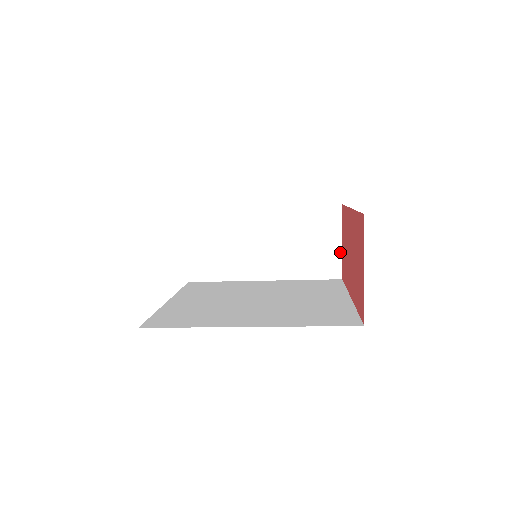
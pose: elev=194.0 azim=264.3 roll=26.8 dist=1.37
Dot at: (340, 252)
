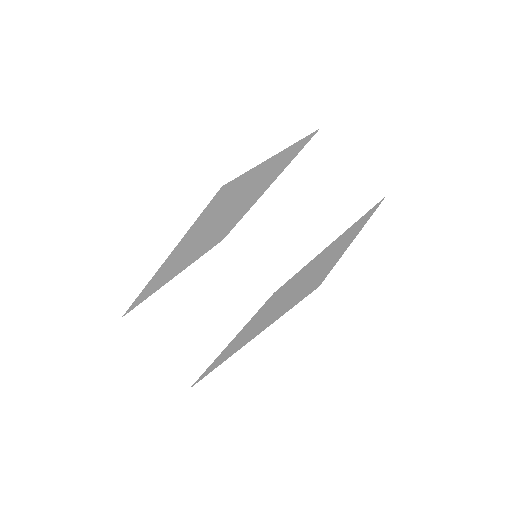
Dot at: (360, 172)
